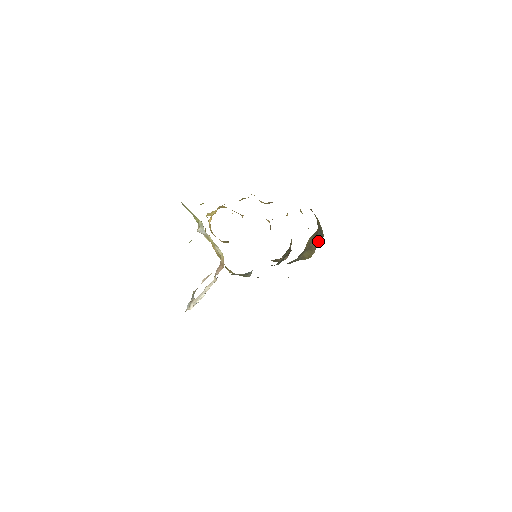
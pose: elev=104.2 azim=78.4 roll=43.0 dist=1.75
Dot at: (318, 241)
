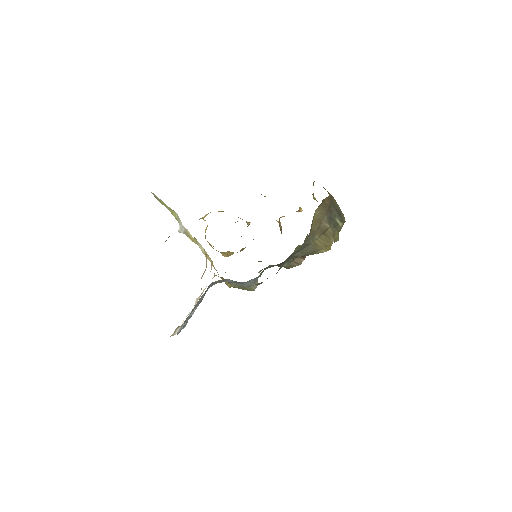
Dot at: (336, 224)
